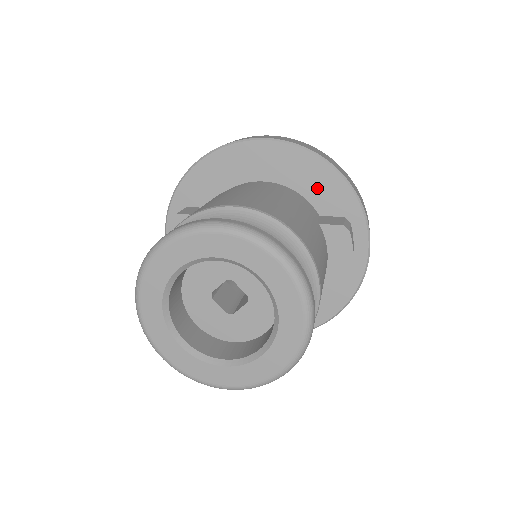
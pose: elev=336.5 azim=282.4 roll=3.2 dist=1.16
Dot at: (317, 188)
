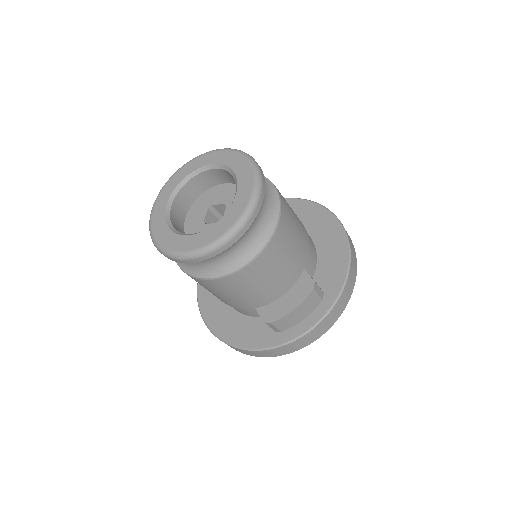
Dot at: (329, 262)
